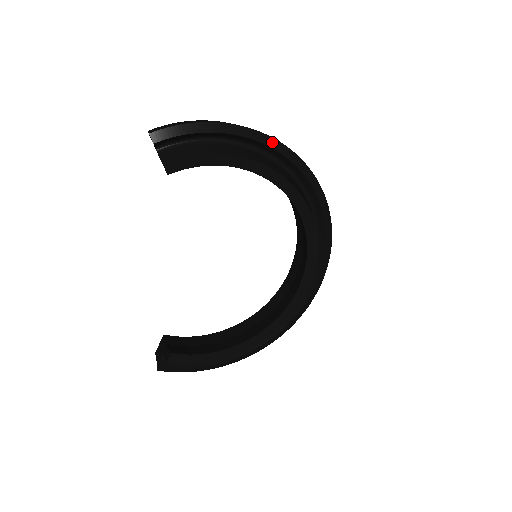
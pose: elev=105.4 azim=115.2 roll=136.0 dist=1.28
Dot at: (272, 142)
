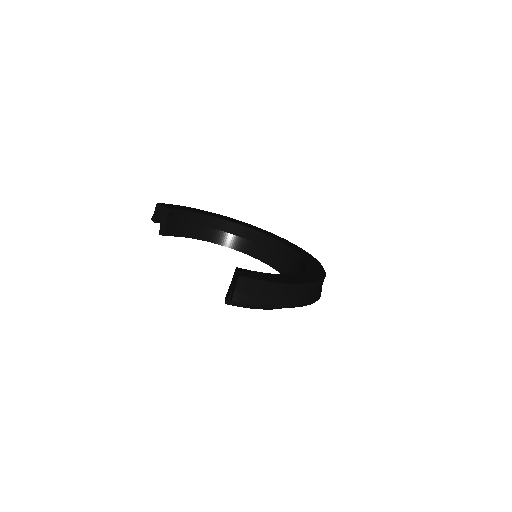
Dot at: (309, 303)
